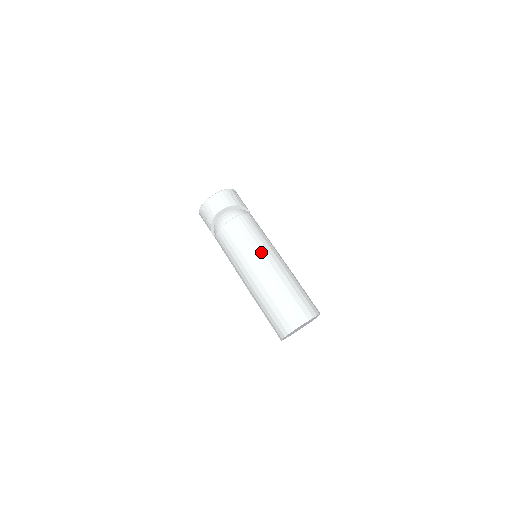
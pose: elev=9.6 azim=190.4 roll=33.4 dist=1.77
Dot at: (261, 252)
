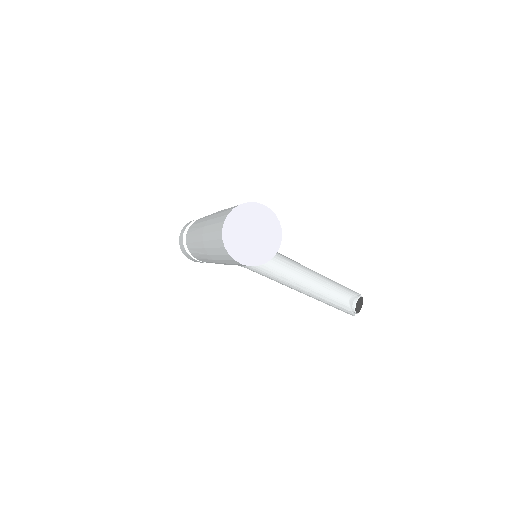
Dot at: (204, 219)
